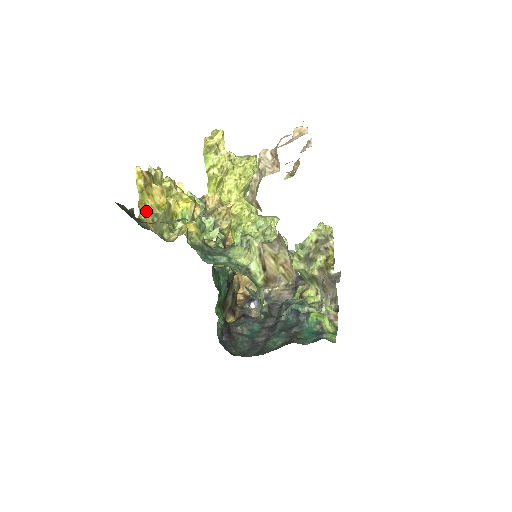
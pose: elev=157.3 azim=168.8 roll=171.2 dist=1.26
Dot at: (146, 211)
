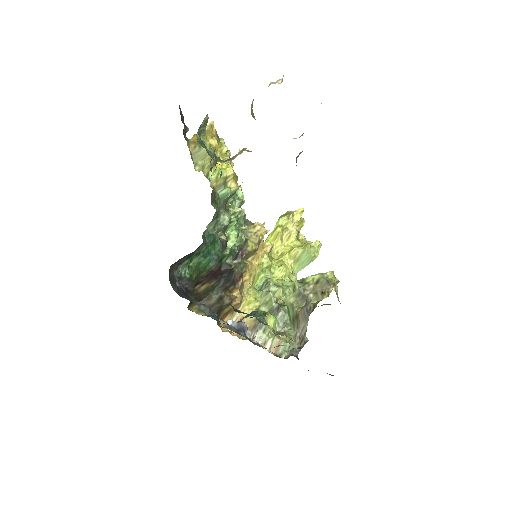
Dot at: (196, 141)
